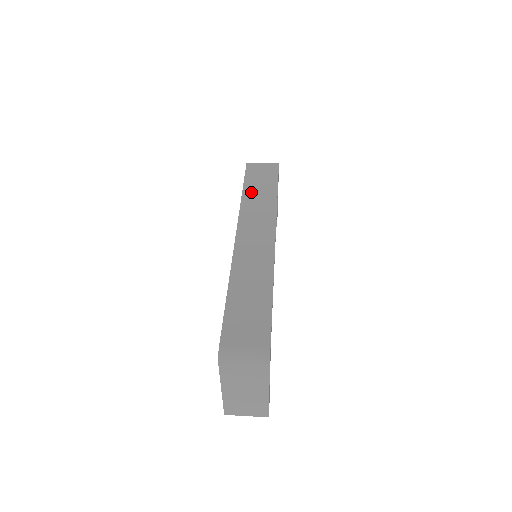
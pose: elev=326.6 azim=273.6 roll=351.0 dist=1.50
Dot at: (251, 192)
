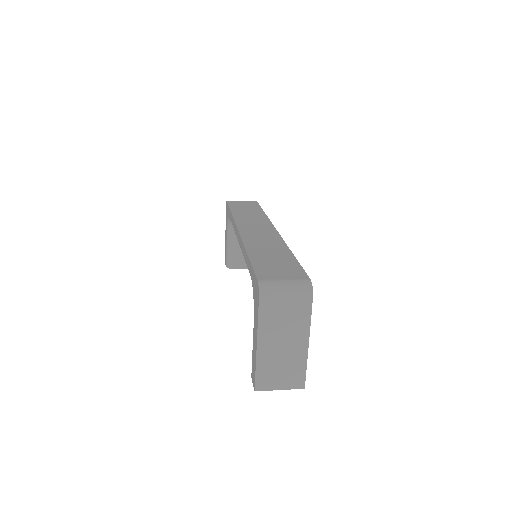
Dot at: (240, 212)
